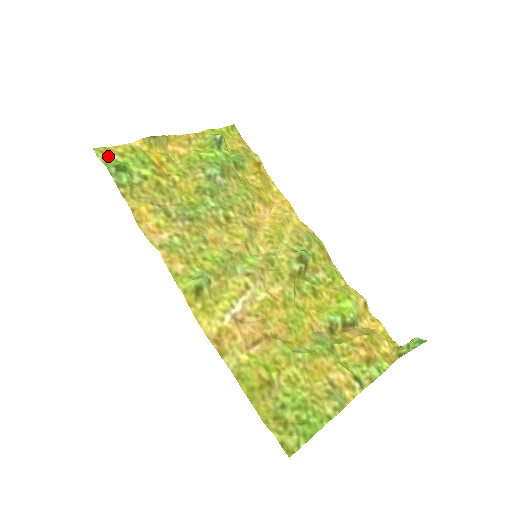
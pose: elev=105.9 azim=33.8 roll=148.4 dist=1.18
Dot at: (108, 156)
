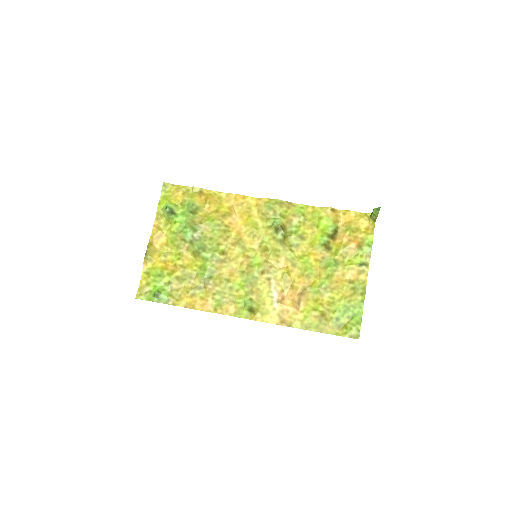
Dot at: (145, 293)
